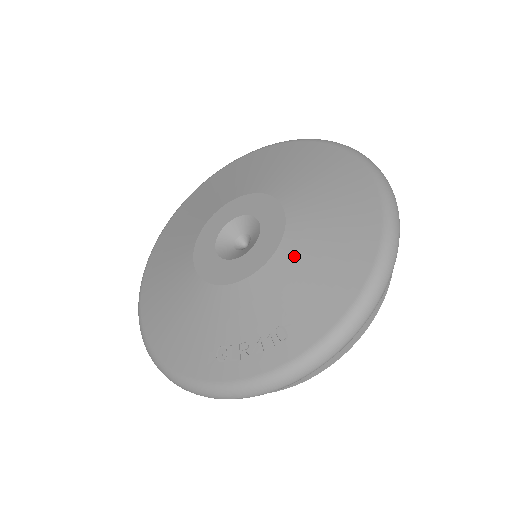
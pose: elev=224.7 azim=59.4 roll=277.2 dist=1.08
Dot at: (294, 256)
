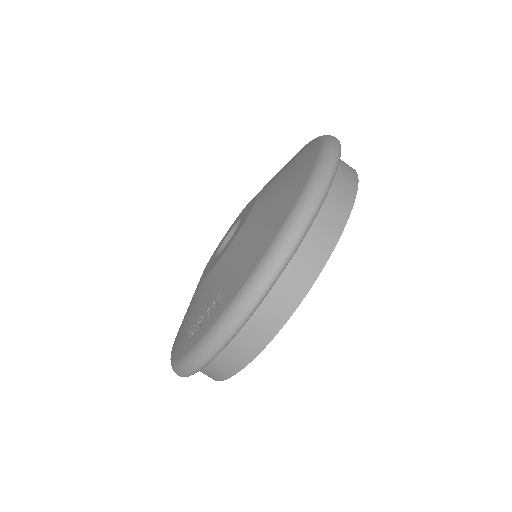
Dot at: (245, 233)
